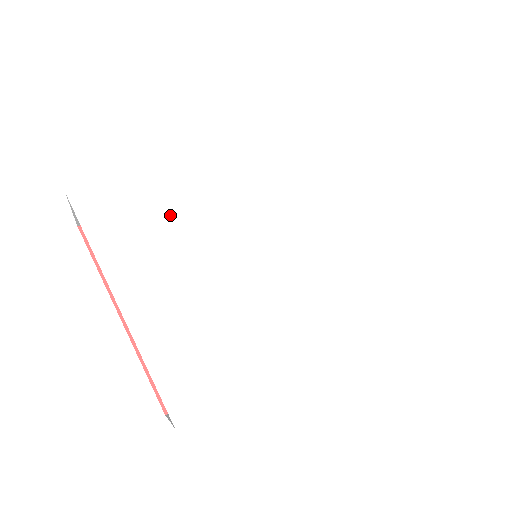
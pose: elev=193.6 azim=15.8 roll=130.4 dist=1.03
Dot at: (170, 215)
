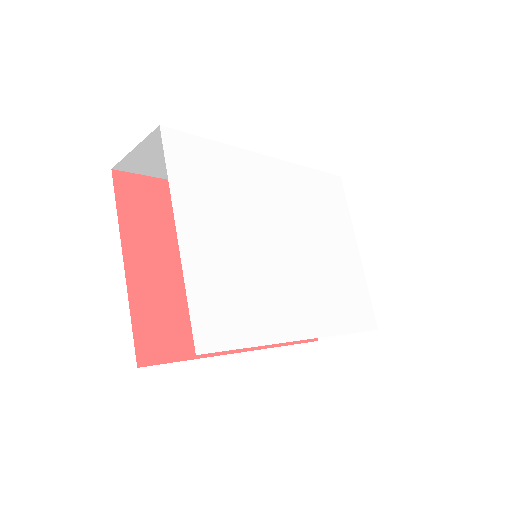
Dot at: (227, 185)
